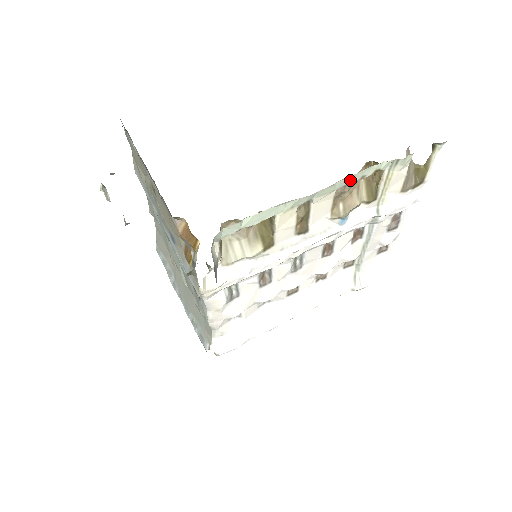
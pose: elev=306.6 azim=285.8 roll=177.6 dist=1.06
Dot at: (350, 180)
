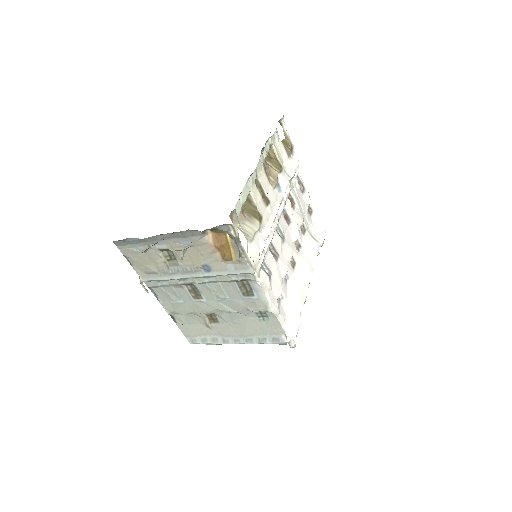
Dot at: (264, 156)
